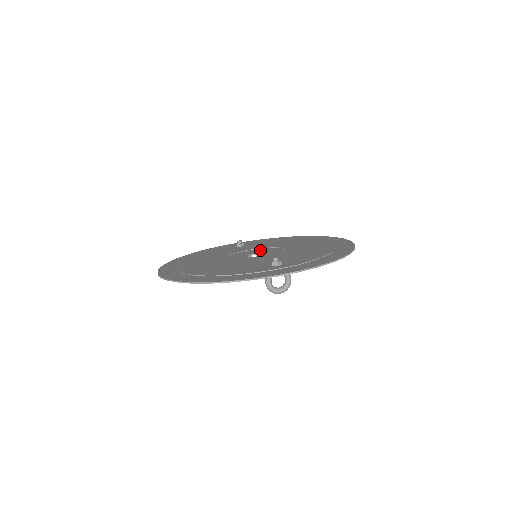
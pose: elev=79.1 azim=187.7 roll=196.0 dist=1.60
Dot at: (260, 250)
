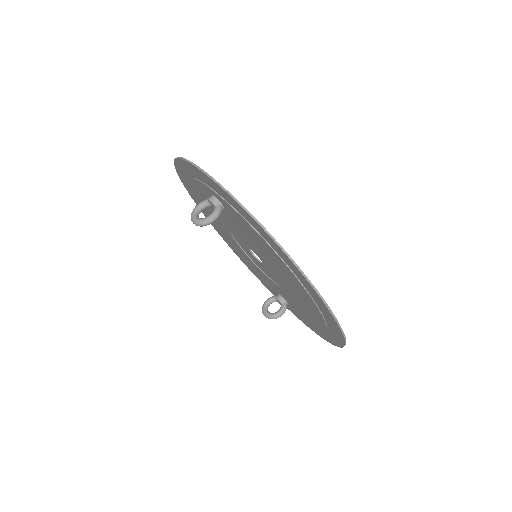
Dot at: occluded
